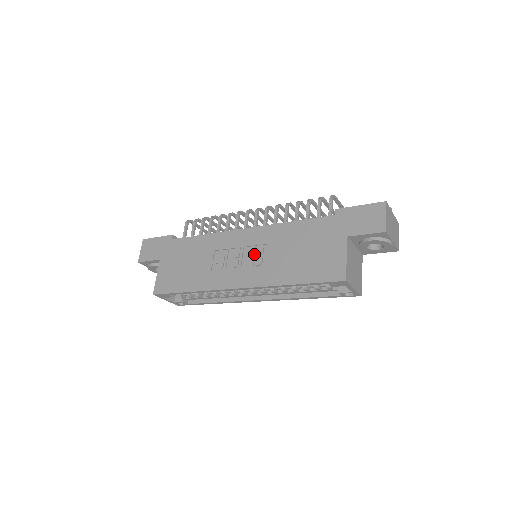
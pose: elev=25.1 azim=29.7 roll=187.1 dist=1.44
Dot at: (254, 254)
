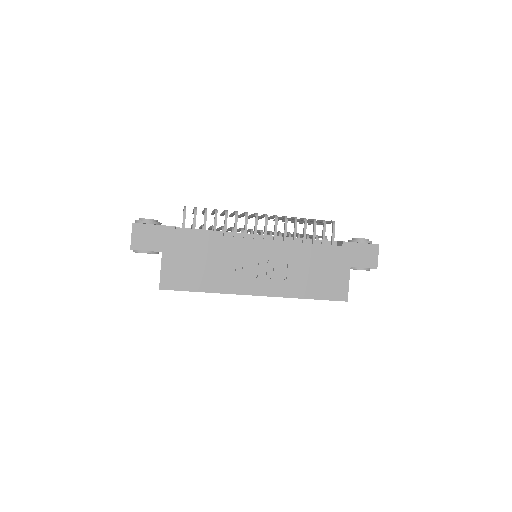
Dot at: (272, 267)
